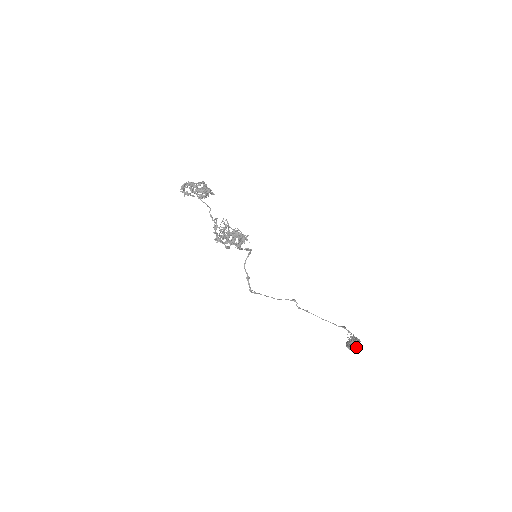
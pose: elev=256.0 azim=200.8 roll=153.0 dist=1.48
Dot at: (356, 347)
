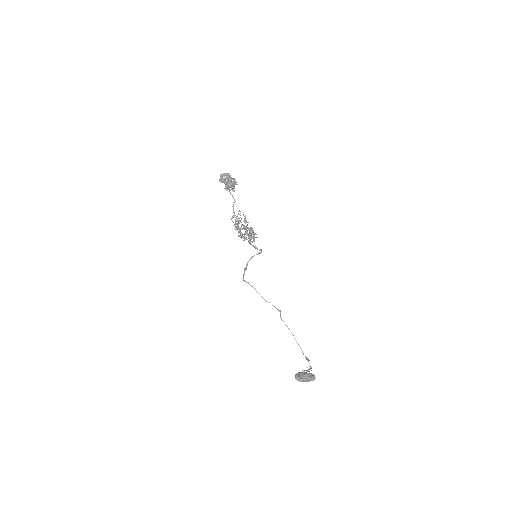
Dot at: (303, 380)
